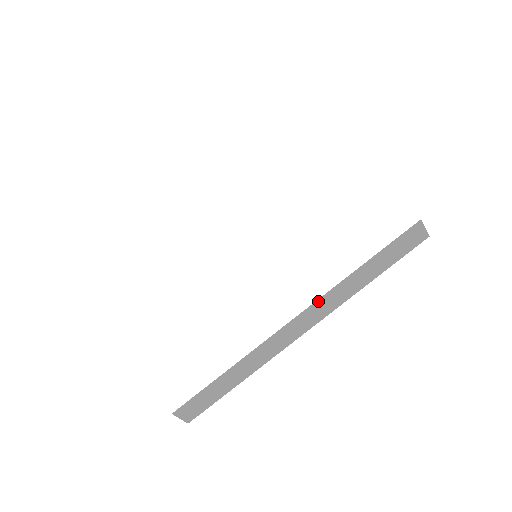
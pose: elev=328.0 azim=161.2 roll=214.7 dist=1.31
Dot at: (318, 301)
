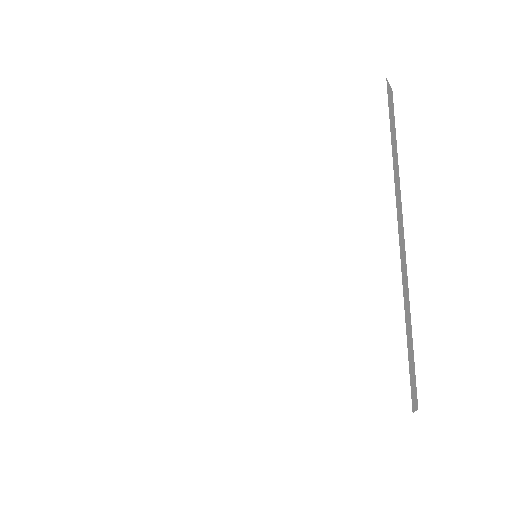
Dot at: occluded
